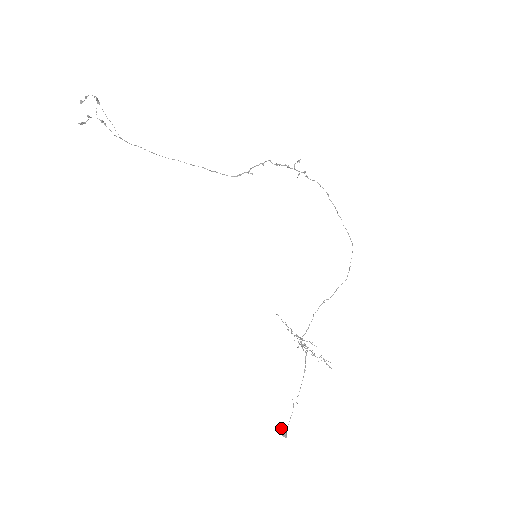
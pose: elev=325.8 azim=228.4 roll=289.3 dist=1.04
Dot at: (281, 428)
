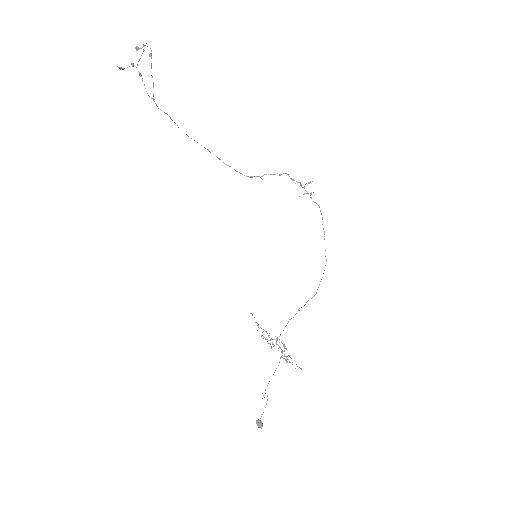
Dot at: occluded
